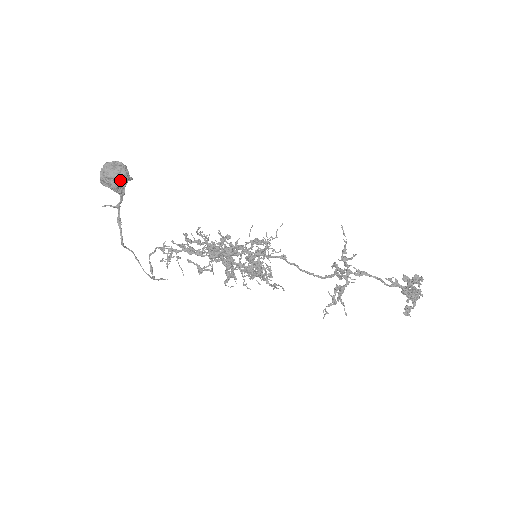
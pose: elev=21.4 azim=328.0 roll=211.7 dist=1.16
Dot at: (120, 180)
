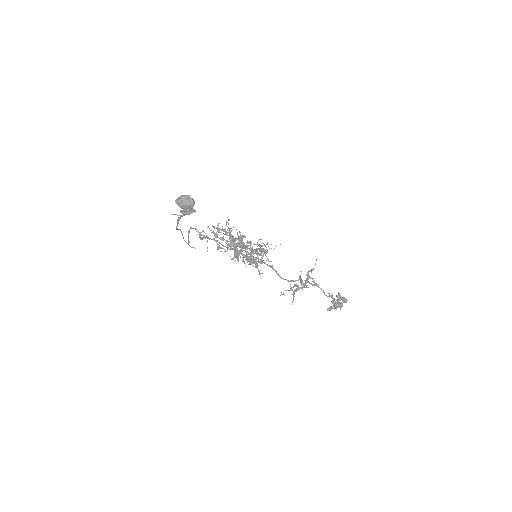
Dot at: (188, 214)
